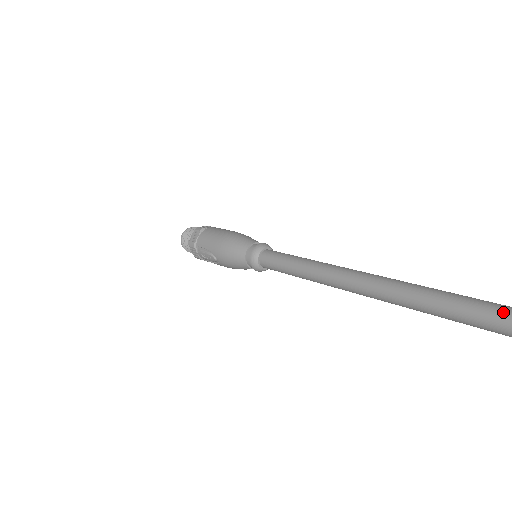
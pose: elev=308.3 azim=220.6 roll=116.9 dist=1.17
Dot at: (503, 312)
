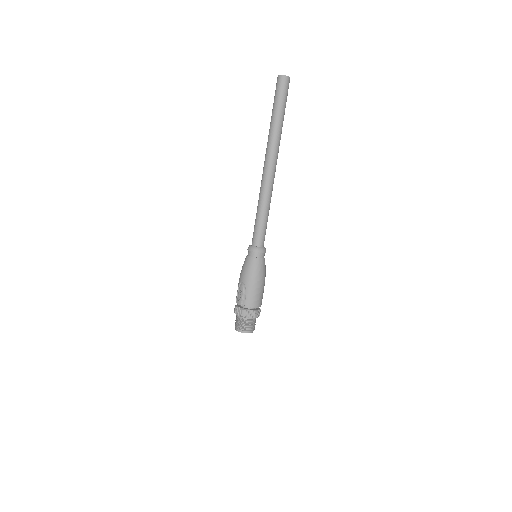
Dot at: occluded
